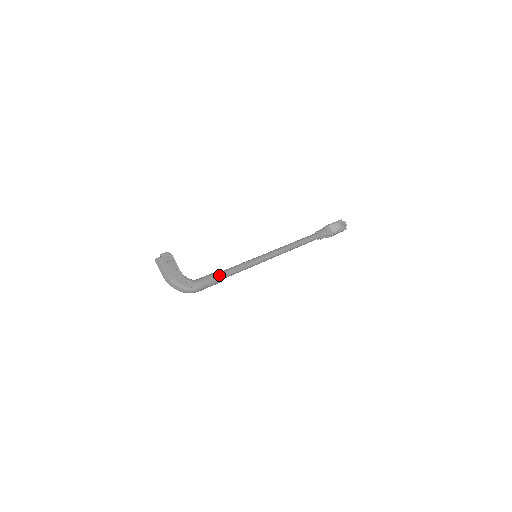
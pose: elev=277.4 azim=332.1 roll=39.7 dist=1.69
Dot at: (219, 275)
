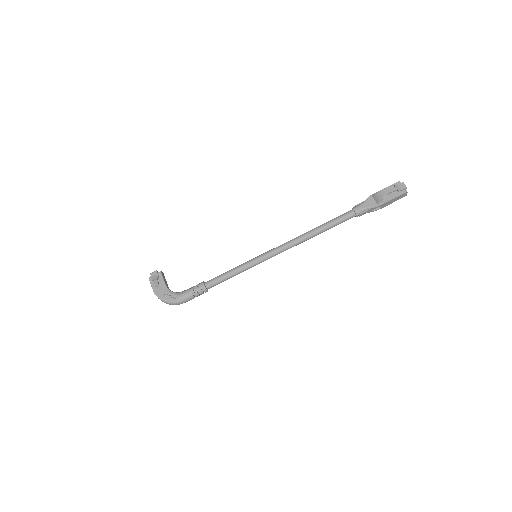
Dot at: (203, 284)
